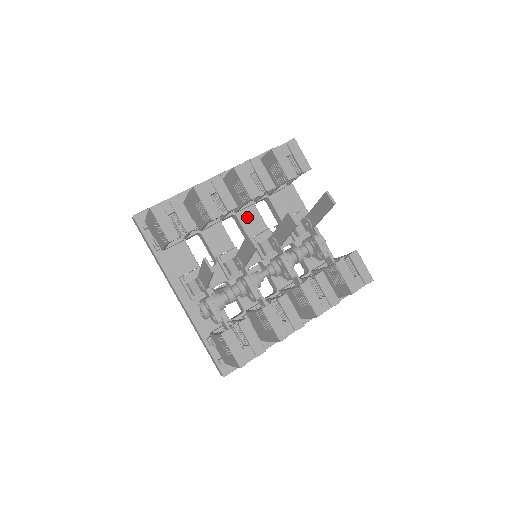
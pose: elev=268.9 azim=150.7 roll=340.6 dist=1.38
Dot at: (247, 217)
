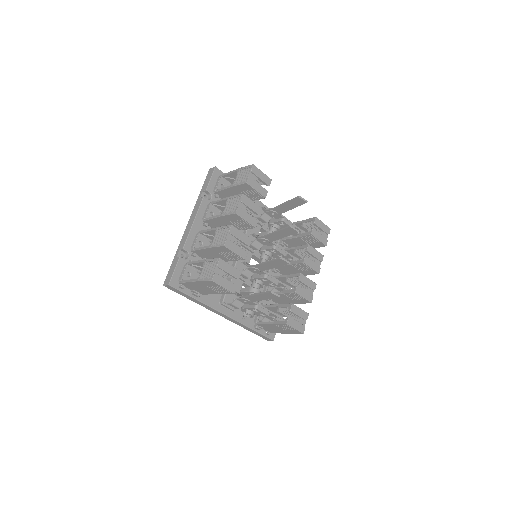
Dot at: occluded
